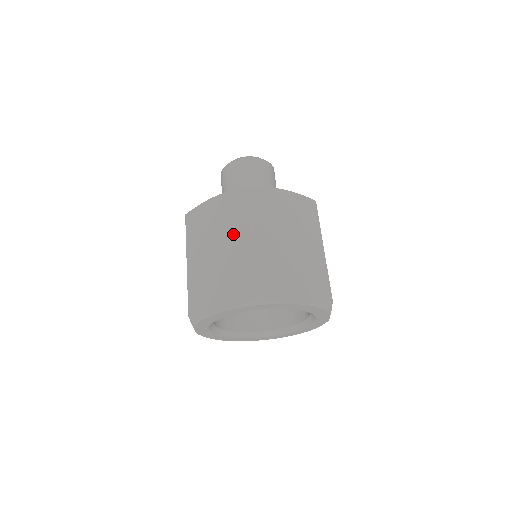
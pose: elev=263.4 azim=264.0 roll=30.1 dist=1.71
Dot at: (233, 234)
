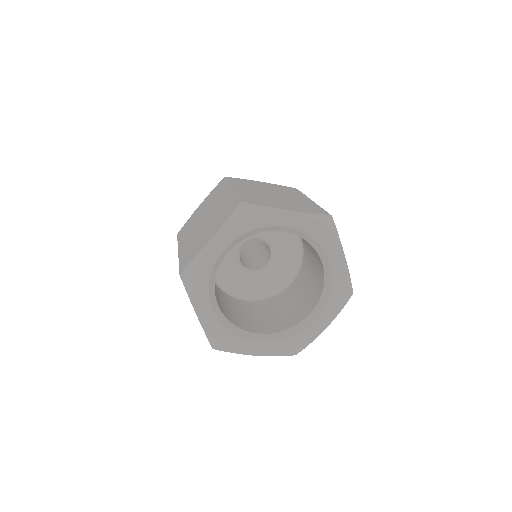
Dot at: (216, 202)
